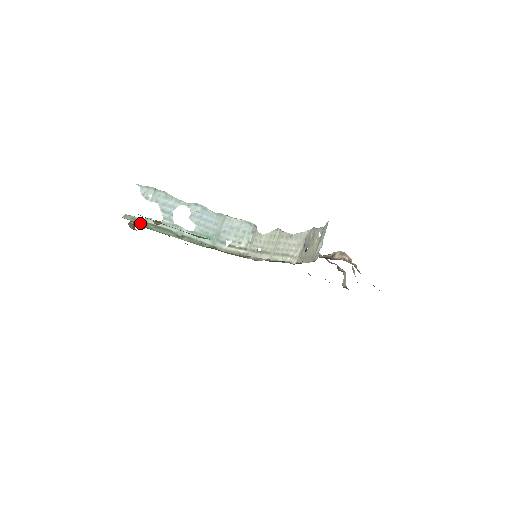
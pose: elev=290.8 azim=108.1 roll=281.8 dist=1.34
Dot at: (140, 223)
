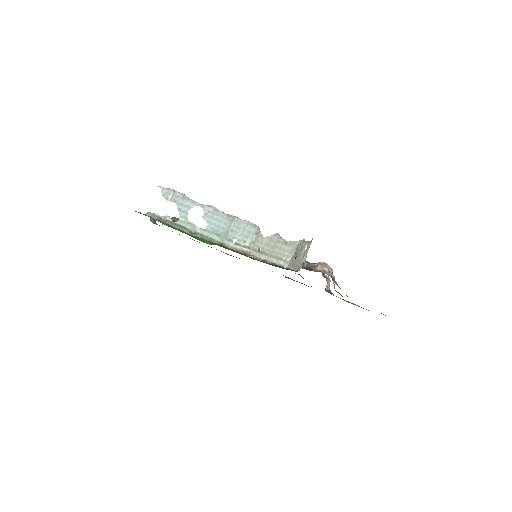
Dot at: (160, 220)
